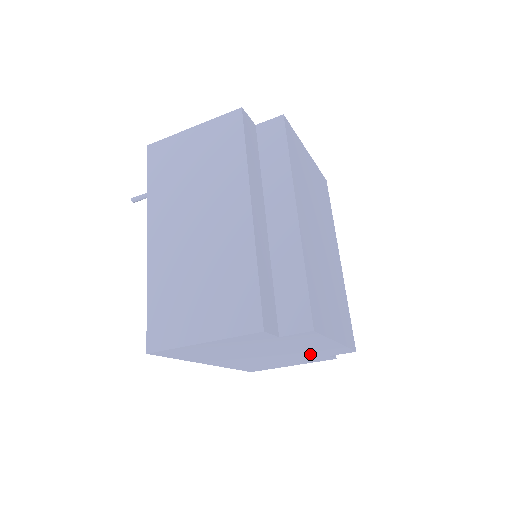
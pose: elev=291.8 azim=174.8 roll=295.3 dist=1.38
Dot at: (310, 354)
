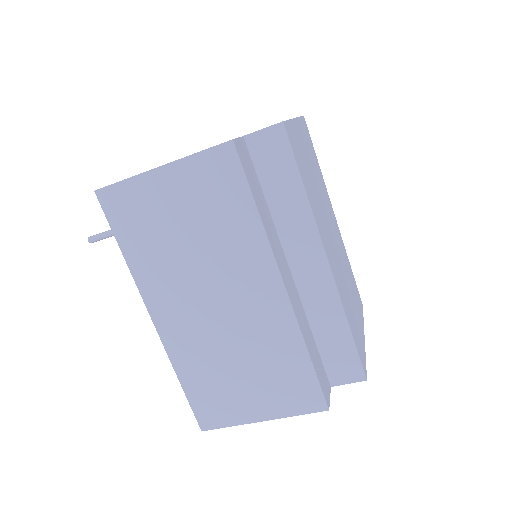
Dot at: occluded
